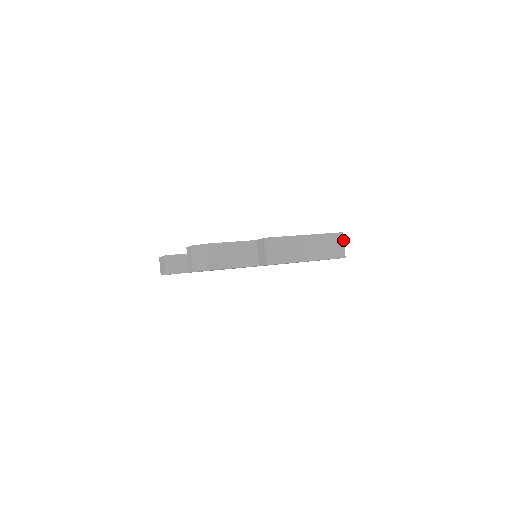
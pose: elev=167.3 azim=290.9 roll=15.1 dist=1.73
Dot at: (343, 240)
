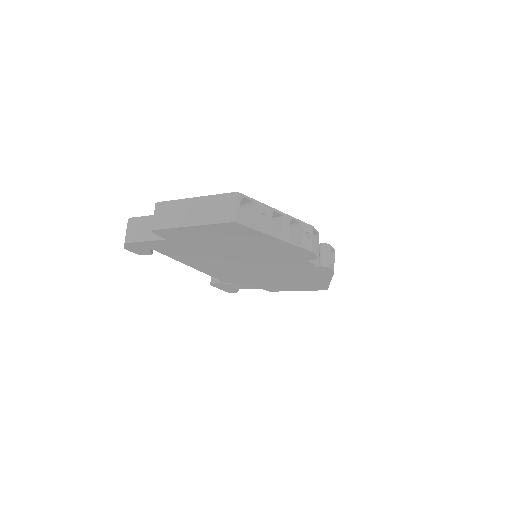
Dot at: (236, 201)
